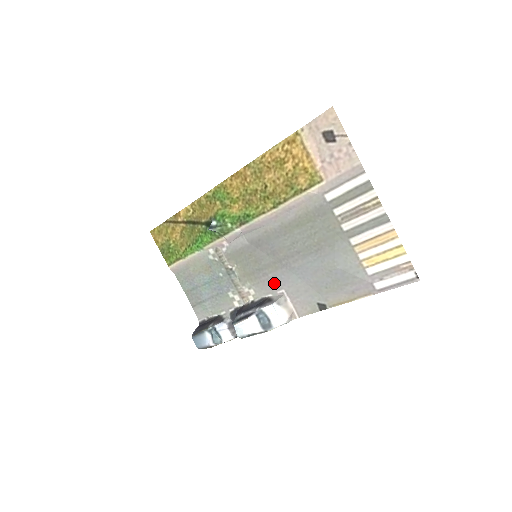
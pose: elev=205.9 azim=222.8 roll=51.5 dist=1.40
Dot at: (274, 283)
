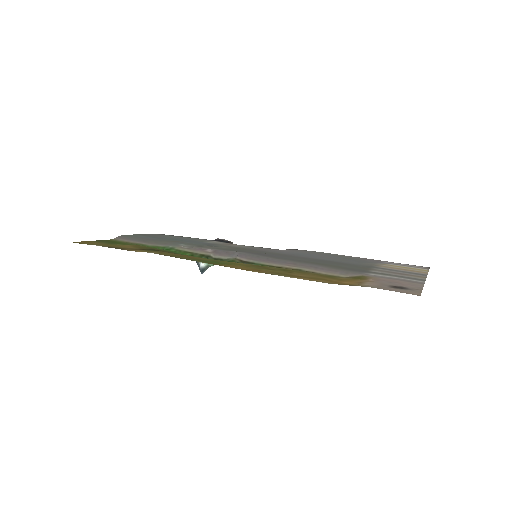
Dot at: (272, 251)
